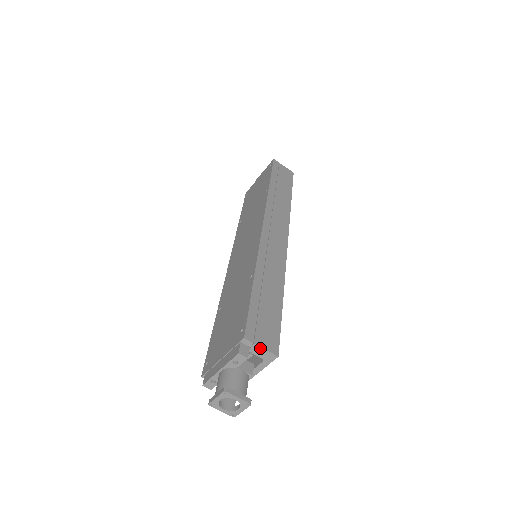
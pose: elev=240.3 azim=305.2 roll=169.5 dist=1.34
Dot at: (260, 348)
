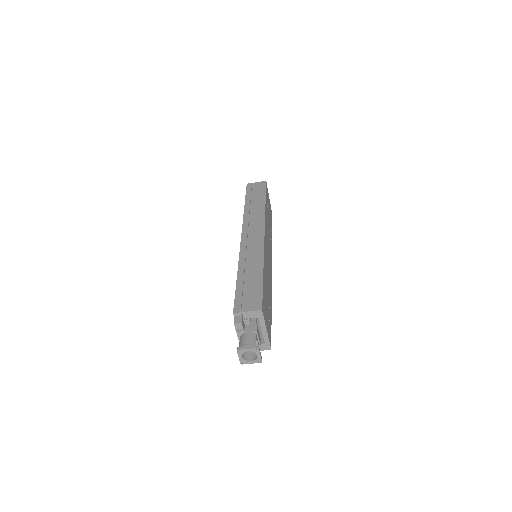
Dot at: (247, 312)
